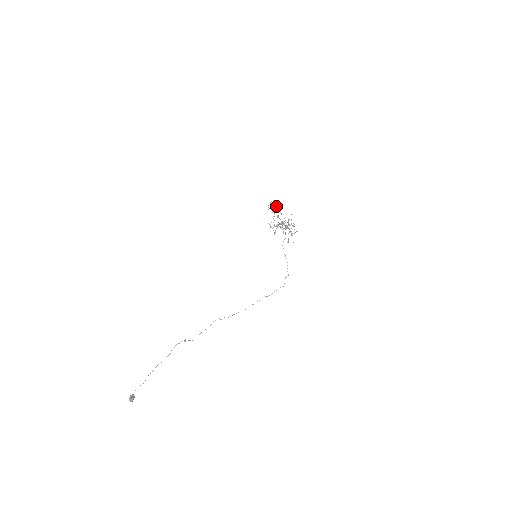
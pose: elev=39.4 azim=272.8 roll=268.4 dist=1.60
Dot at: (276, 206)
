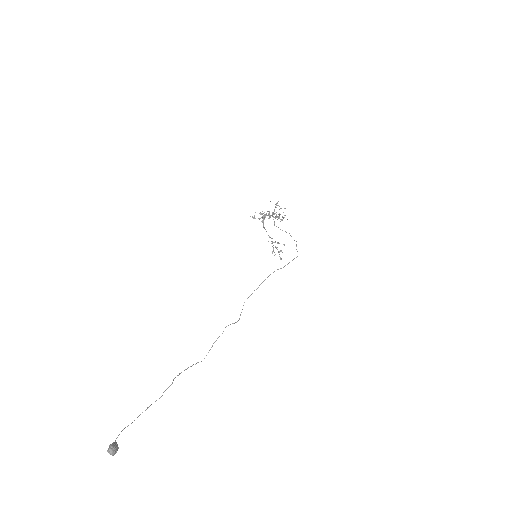
Dot at: (275, 242)
